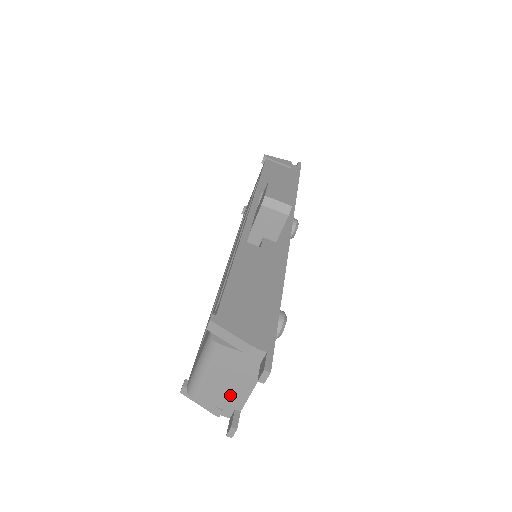
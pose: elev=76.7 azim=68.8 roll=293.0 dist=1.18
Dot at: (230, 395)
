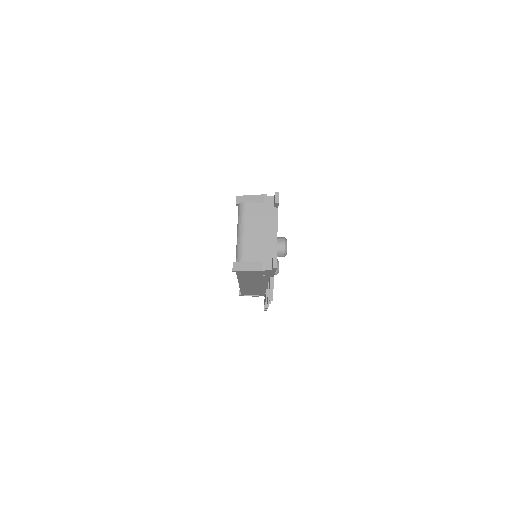
Dot at: (265, 245)
